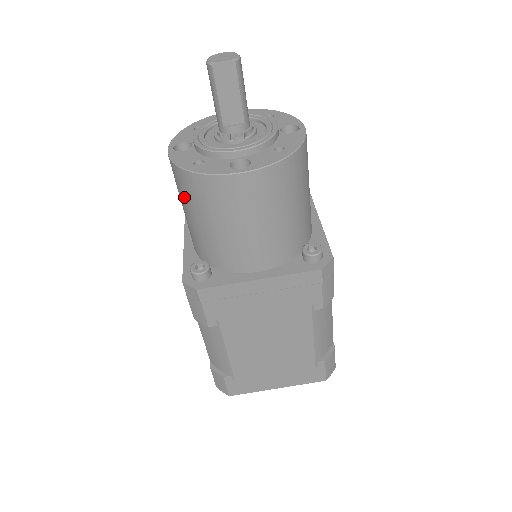
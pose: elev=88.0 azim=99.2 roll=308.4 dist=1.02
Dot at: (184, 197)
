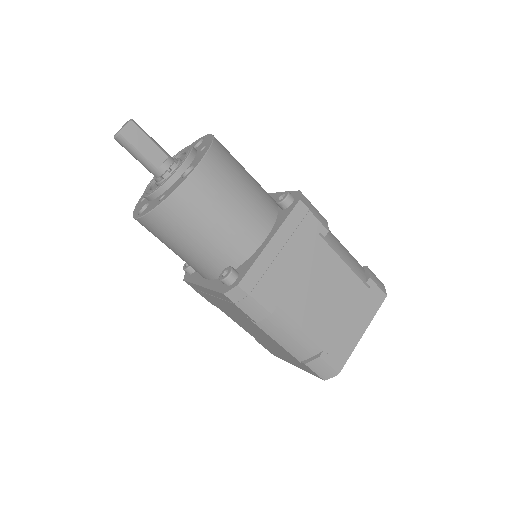
Dot at: (173, 233)
